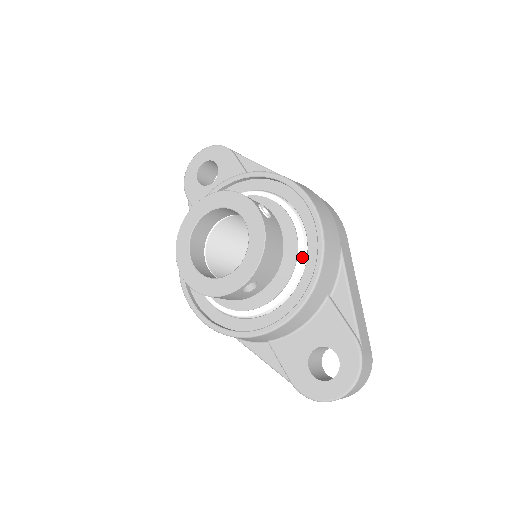
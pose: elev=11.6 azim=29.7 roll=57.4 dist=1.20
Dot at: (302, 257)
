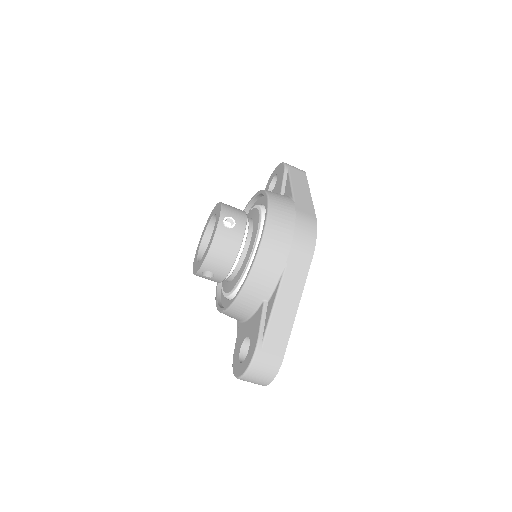
Dot at: (249, 264)
